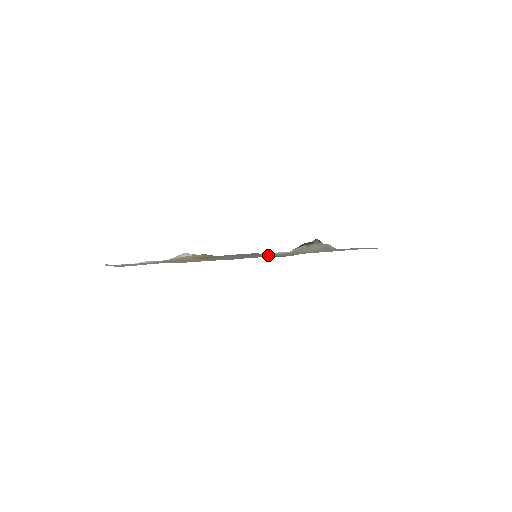
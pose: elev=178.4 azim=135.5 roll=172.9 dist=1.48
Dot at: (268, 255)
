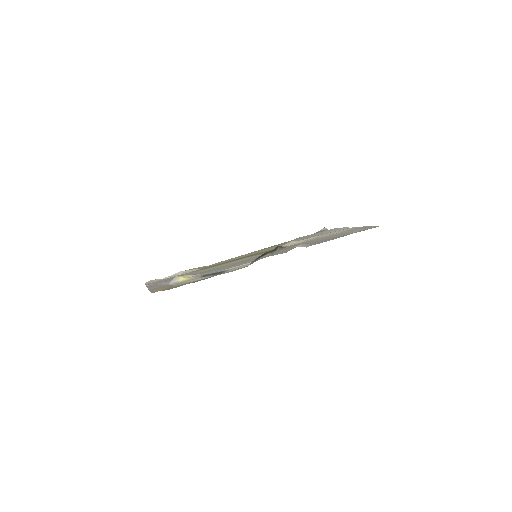
Dot at: (231, 270)
